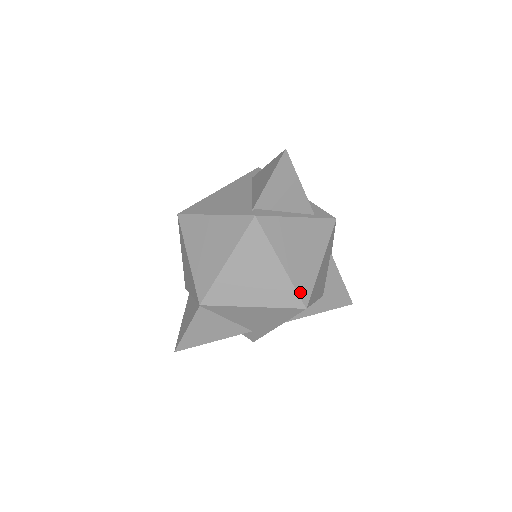
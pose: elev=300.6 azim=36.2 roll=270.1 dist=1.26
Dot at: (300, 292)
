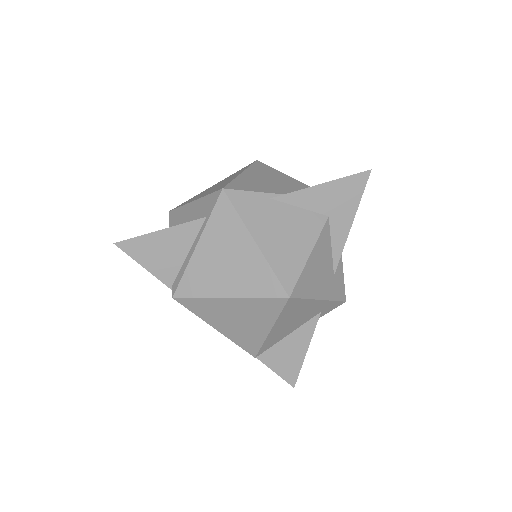
Dot at: (268, 294)
